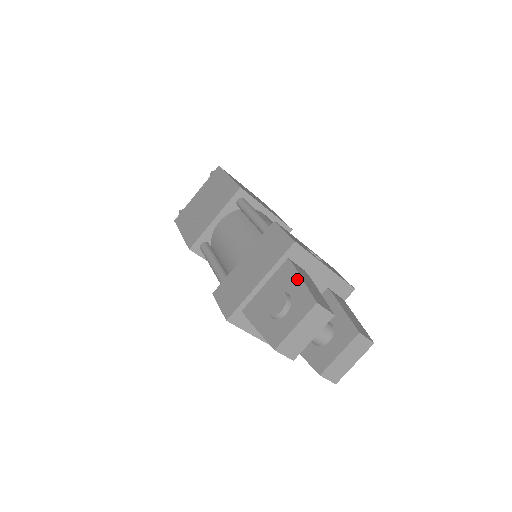
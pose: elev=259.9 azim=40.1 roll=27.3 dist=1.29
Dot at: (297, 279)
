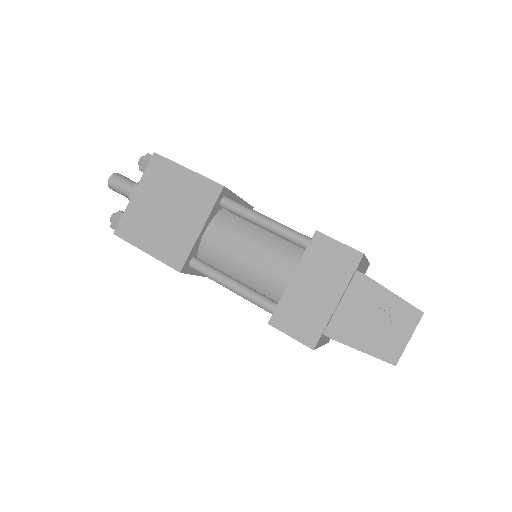
Dot at: (384, 292)
